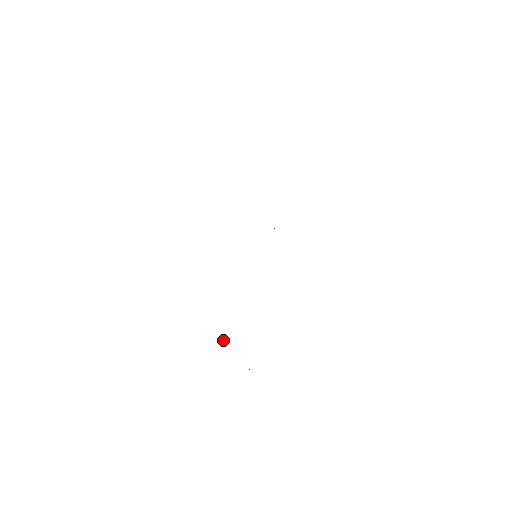
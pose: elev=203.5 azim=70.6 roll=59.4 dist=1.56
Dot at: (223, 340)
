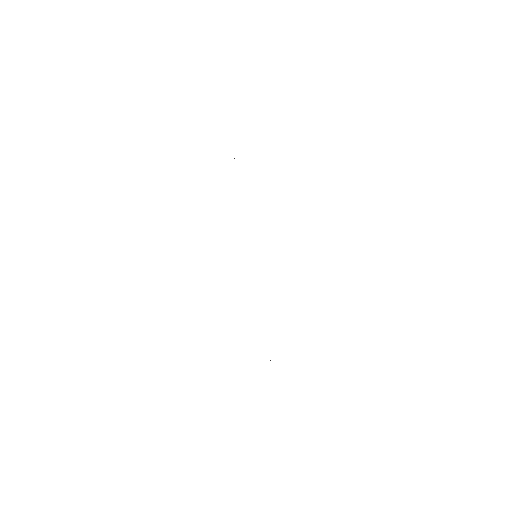
Dot at: occluded
